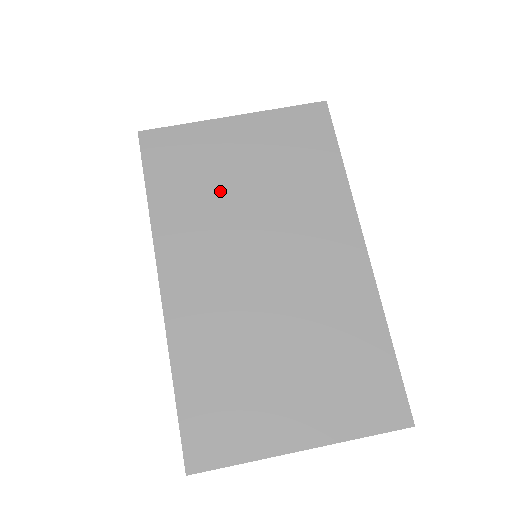
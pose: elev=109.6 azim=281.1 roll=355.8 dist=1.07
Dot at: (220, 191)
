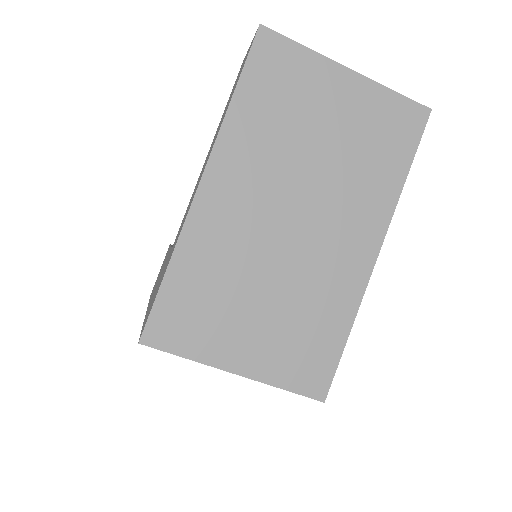
Dot at: occluded
